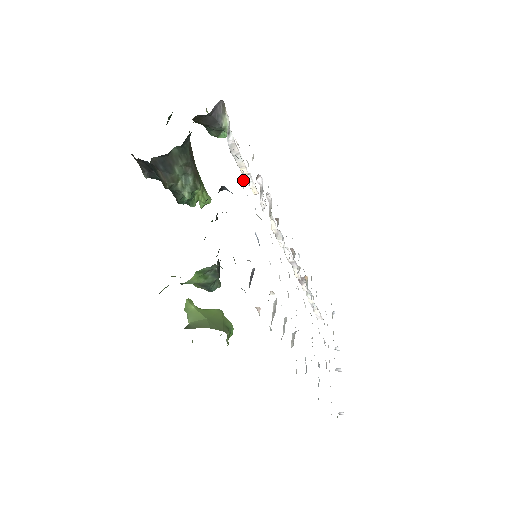
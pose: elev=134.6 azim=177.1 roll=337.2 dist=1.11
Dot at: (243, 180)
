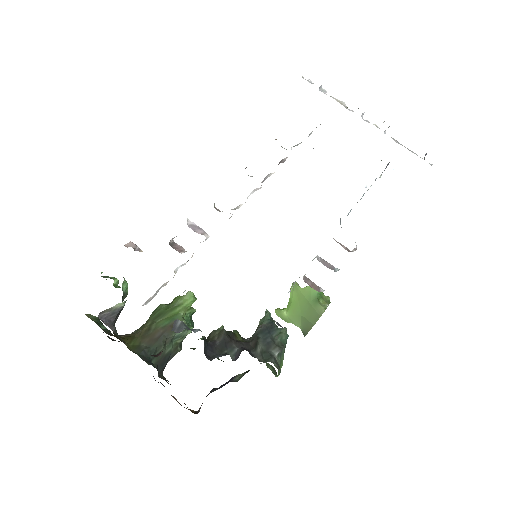
Dot at: occluded
